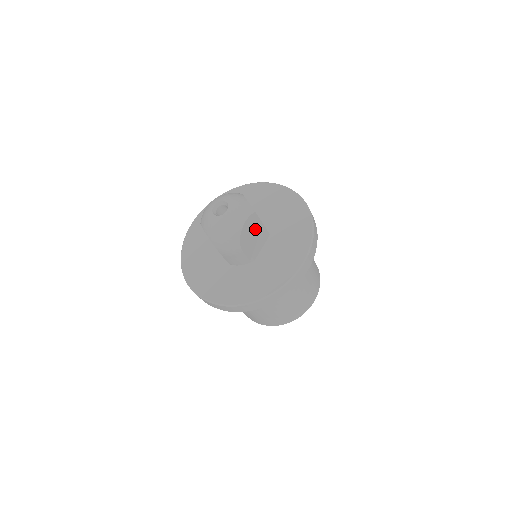
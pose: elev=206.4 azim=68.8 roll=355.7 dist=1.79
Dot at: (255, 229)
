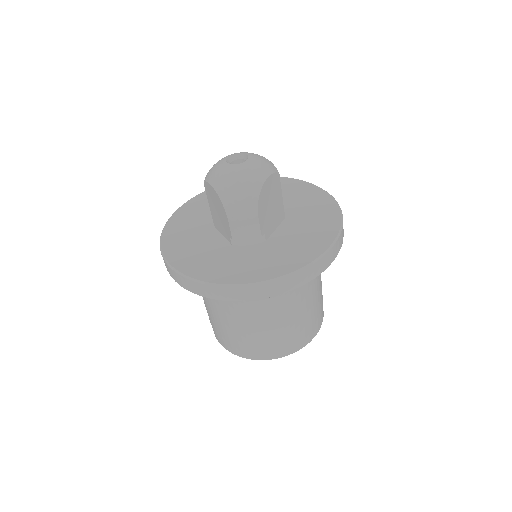
Dot at: (274, 197)
